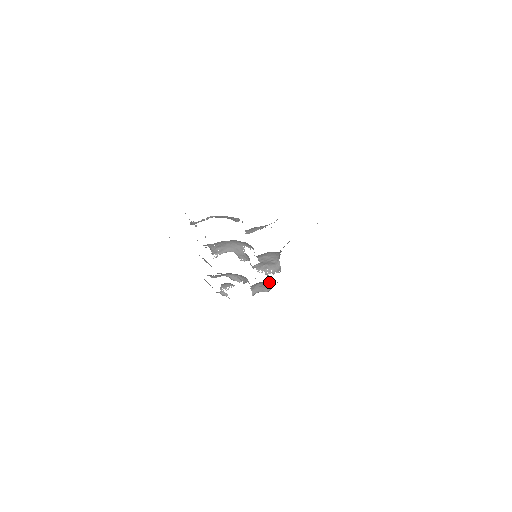
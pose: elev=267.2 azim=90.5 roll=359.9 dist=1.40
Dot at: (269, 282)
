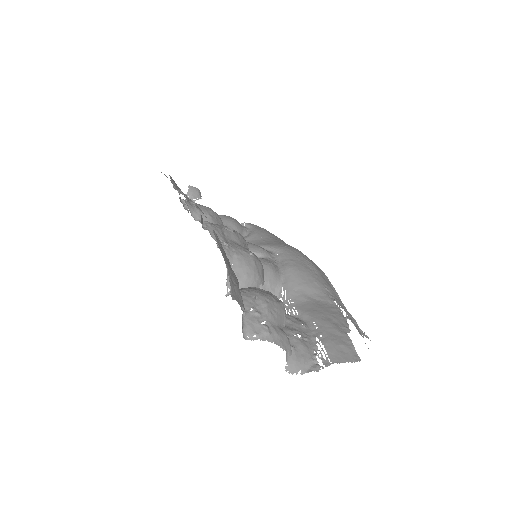
Dot at: (240, 231)
